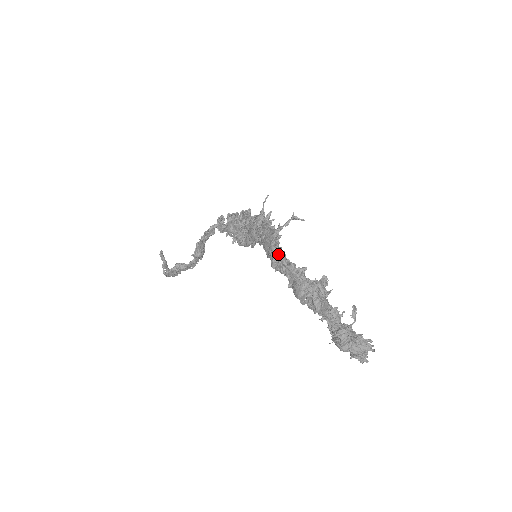
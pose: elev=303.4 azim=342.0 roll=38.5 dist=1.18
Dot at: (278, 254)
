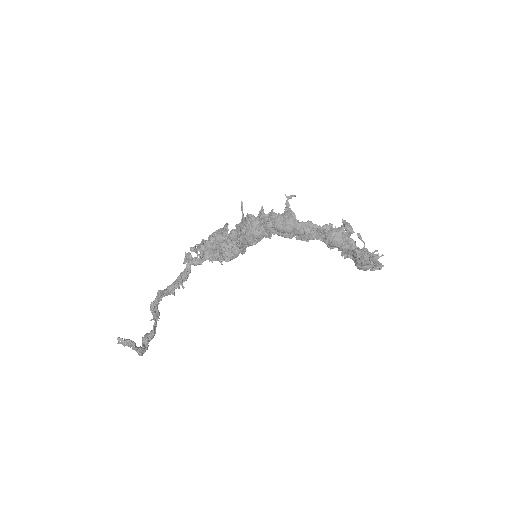
Dot at: (307, 226)
